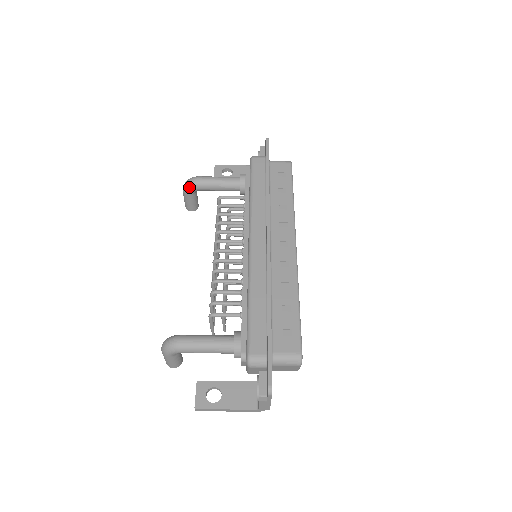
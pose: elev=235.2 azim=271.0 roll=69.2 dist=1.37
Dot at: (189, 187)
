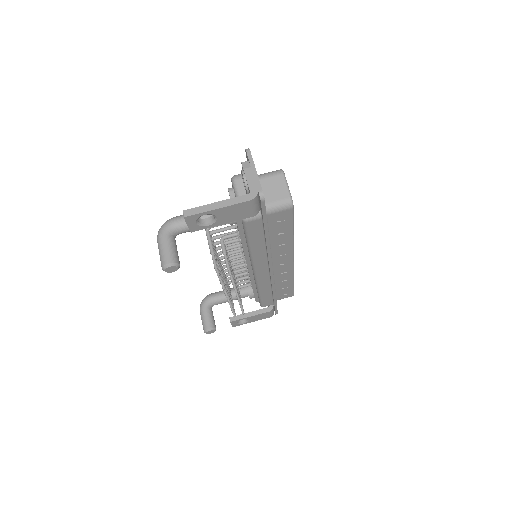
Dot at: (204, 299)
